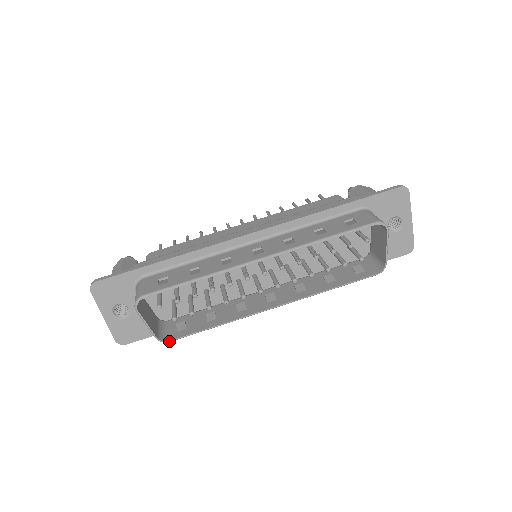
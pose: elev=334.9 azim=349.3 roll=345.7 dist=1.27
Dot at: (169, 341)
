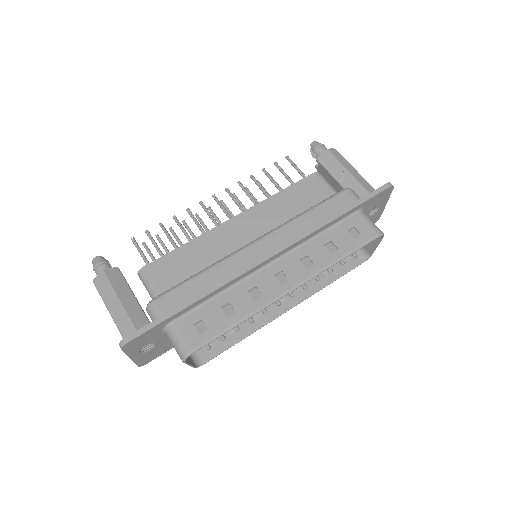
Dot at: occluded
